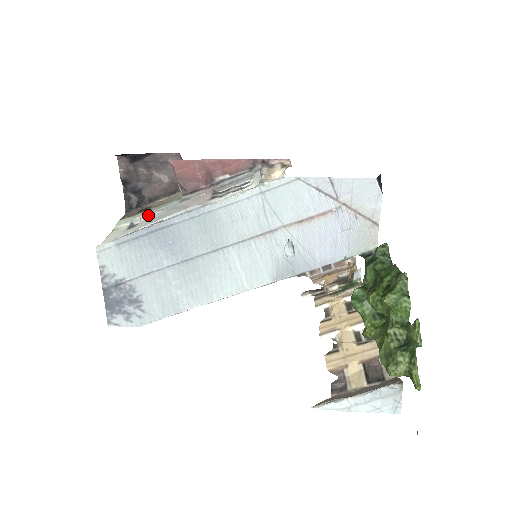
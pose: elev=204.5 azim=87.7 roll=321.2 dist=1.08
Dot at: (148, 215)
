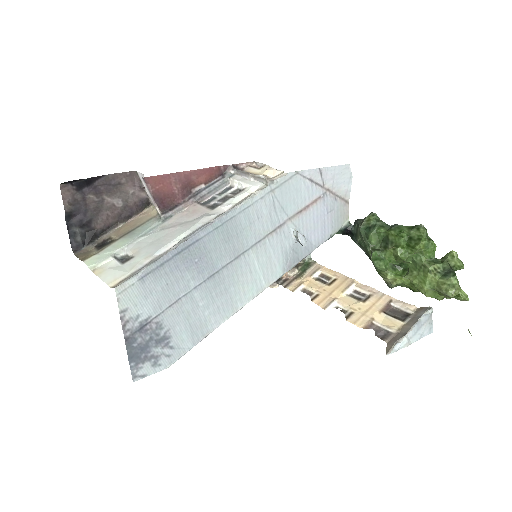
Dot at: (132, 243)
